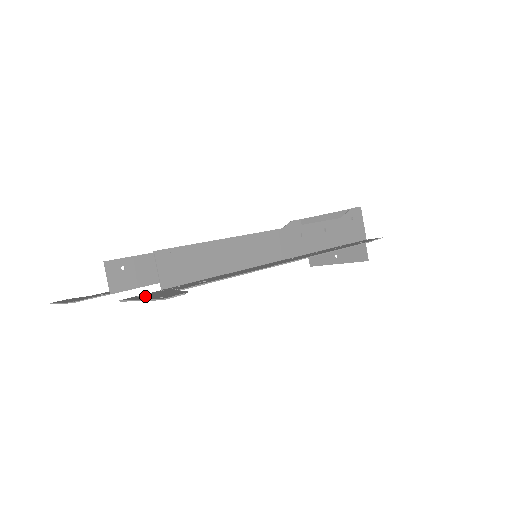
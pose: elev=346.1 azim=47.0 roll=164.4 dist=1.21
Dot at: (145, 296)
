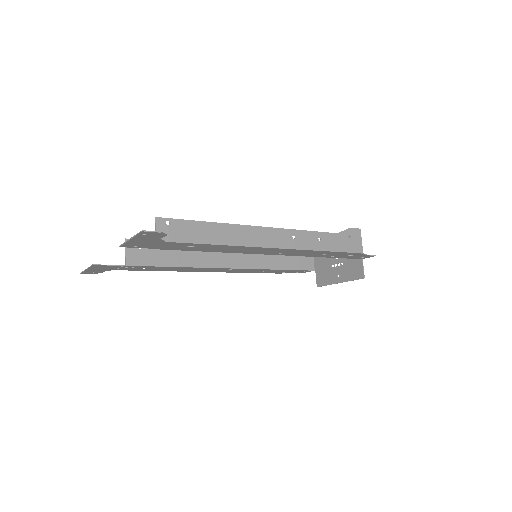
Dot at: (137, 242)
